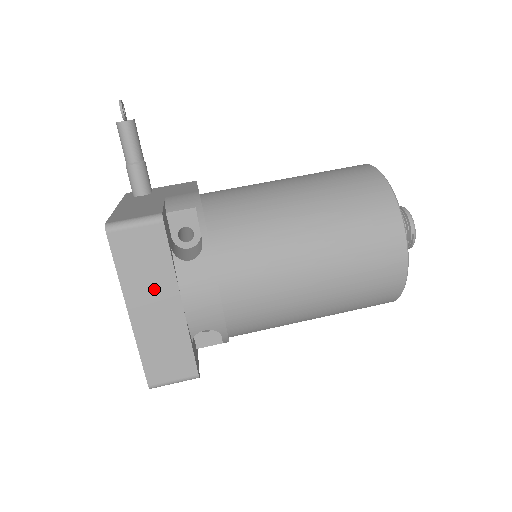
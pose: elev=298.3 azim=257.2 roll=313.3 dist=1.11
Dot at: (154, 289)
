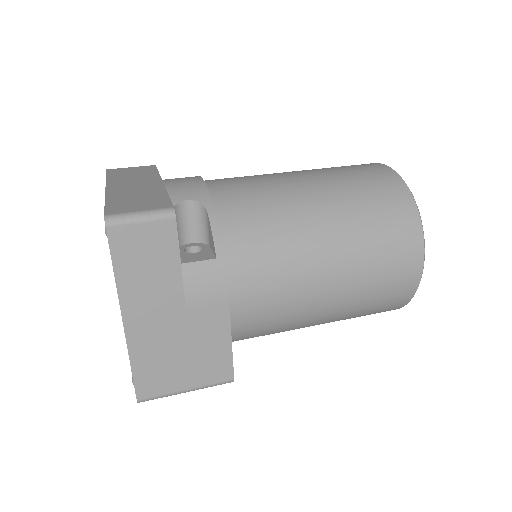
Dot at: (137, 180)
